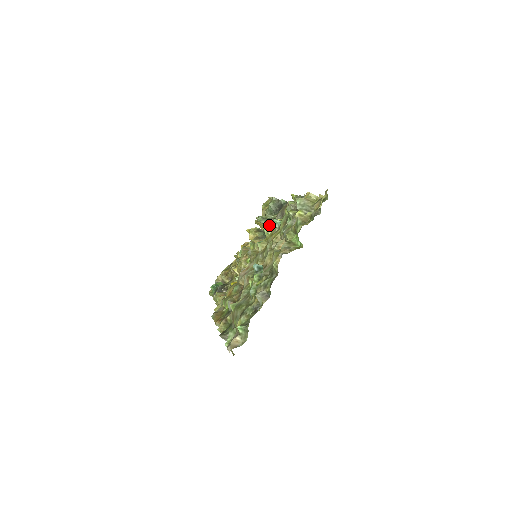
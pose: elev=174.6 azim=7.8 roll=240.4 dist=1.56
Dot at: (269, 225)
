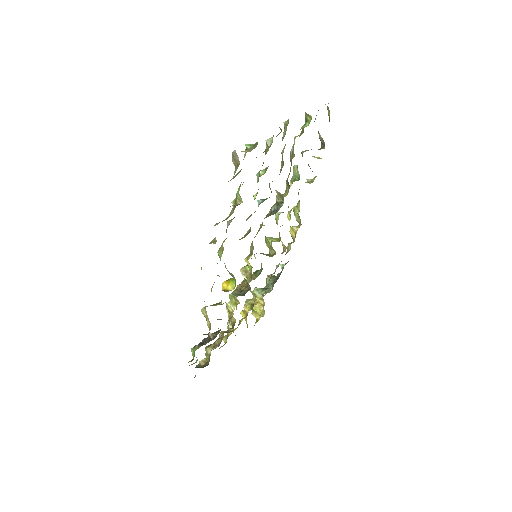
Dot at: (270, 237)
